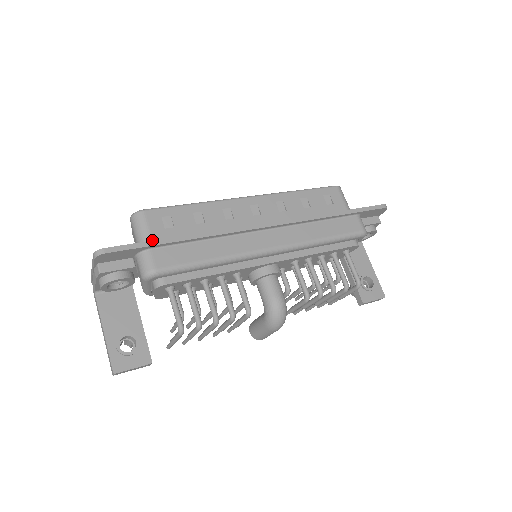
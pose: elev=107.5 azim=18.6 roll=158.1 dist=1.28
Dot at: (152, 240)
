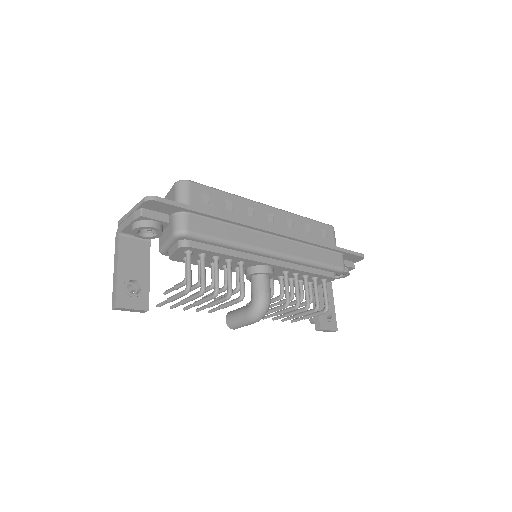
Dot at: occluded
